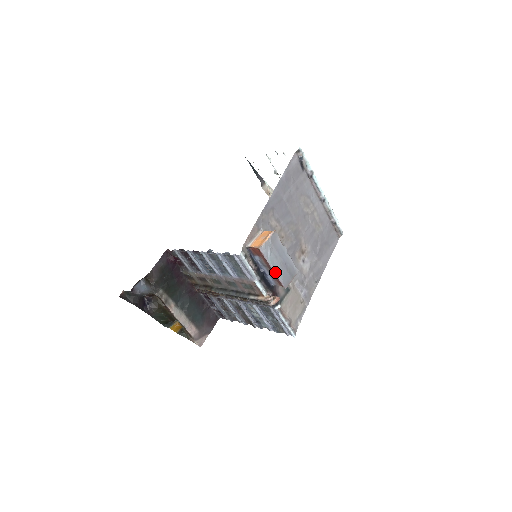
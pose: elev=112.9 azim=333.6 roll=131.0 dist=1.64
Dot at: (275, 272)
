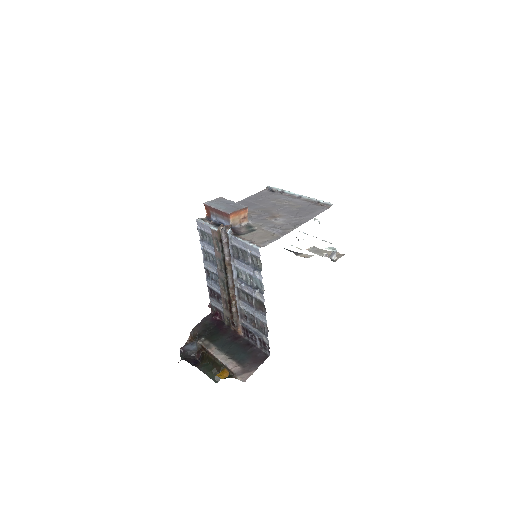
Dot at: (218, 209)
